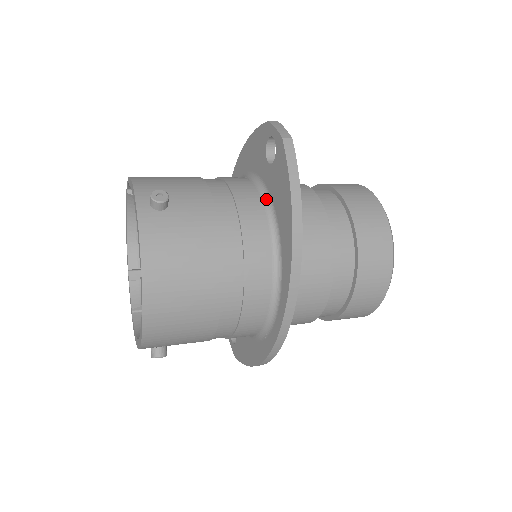
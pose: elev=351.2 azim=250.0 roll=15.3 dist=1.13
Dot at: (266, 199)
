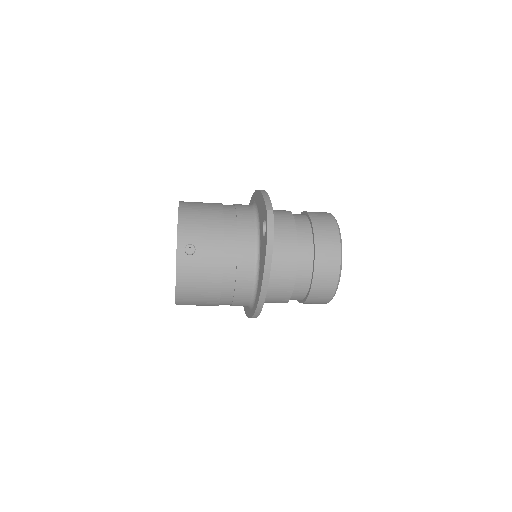
Dot at: (258, 250)
